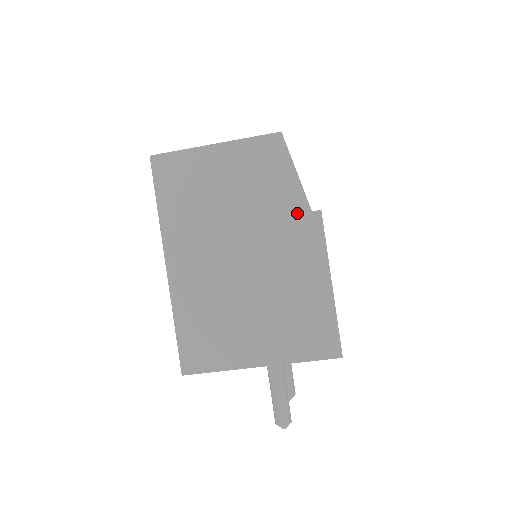
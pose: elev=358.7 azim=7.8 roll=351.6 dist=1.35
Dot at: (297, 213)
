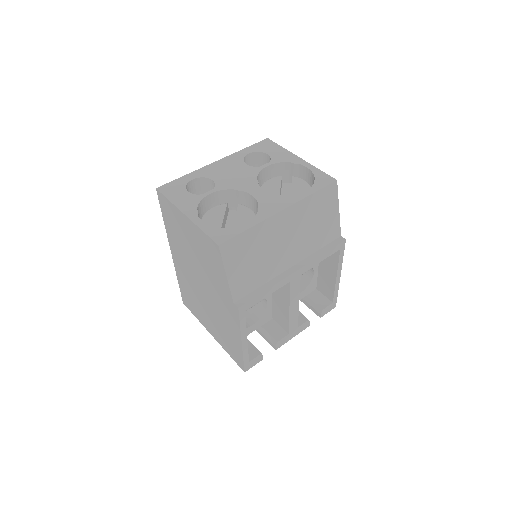
Dot at: (226, 296)
